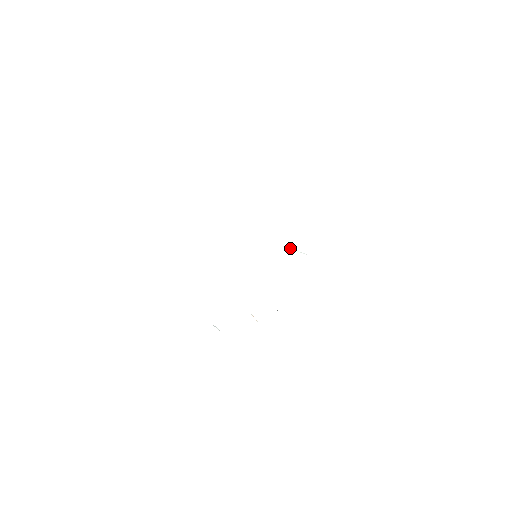
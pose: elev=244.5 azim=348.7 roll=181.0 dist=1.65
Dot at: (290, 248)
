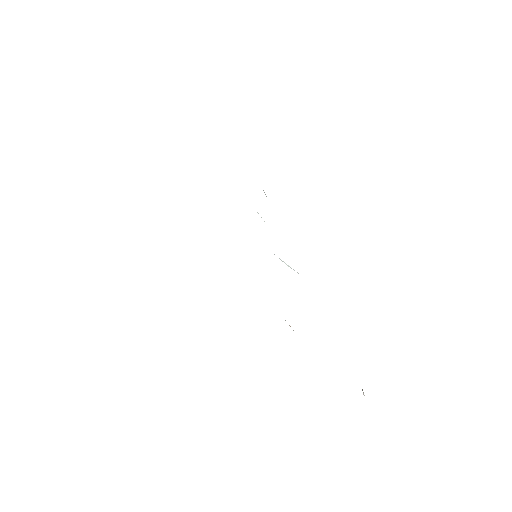
Dot at: (279, 258)
